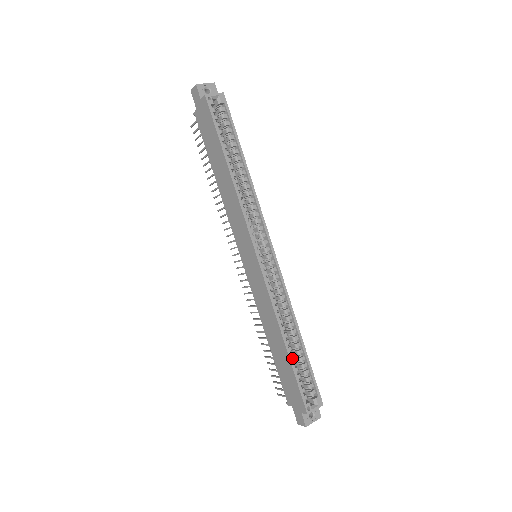
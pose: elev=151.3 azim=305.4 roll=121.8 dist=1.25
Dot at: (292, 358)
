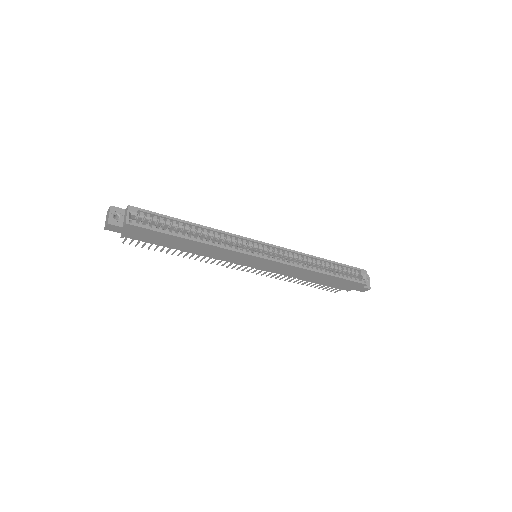
Dot at: (333, 274)
